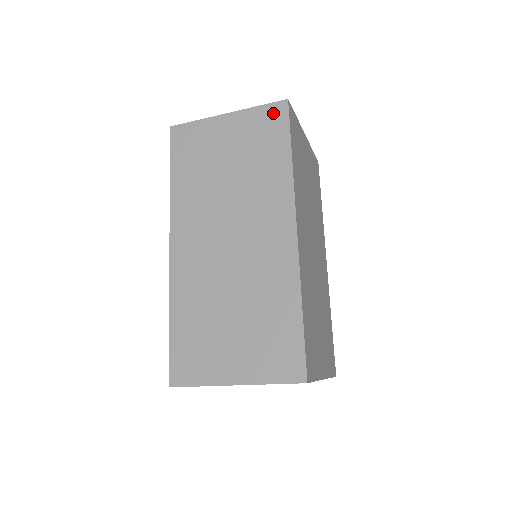
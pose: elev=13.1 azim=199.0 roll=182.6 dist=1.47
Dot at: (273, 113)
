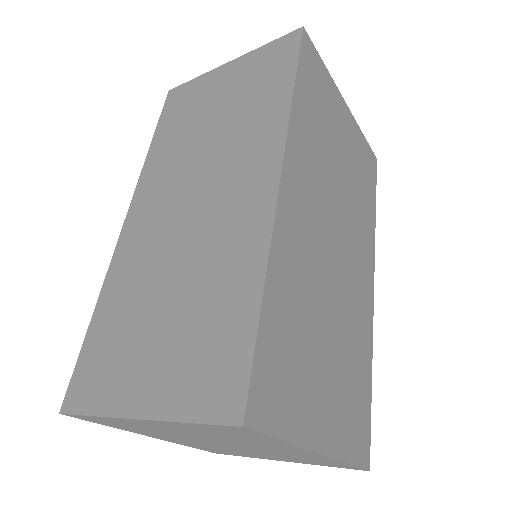
Dot at: (282, 46)
